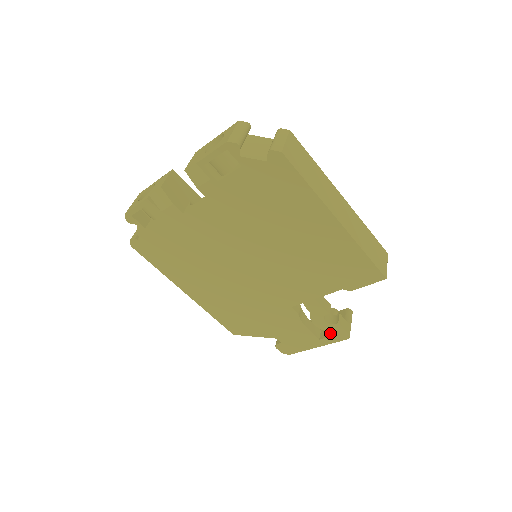
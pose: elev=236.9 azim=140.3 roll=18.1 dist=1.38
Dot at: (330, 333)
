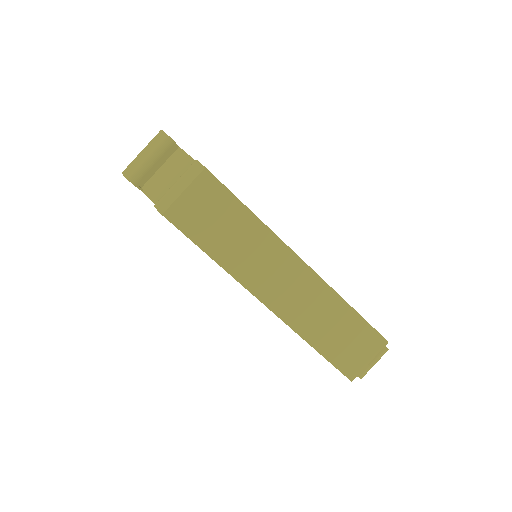
Dot at: occluded
